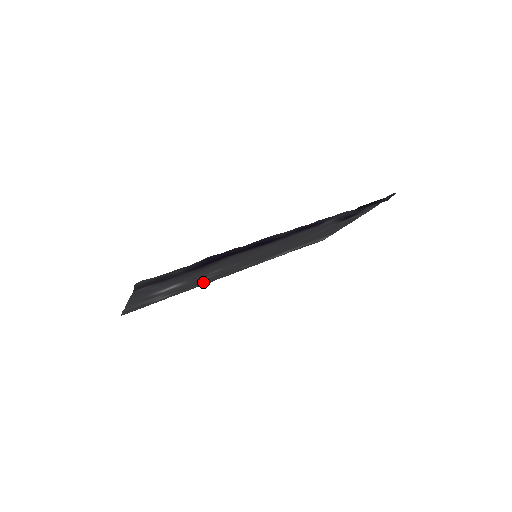
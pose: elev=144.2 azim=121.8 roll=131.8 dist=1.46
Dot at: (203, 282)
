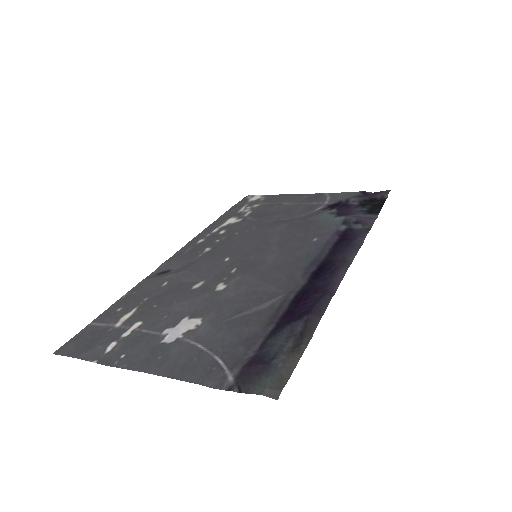
Dot at: (163, 279)
